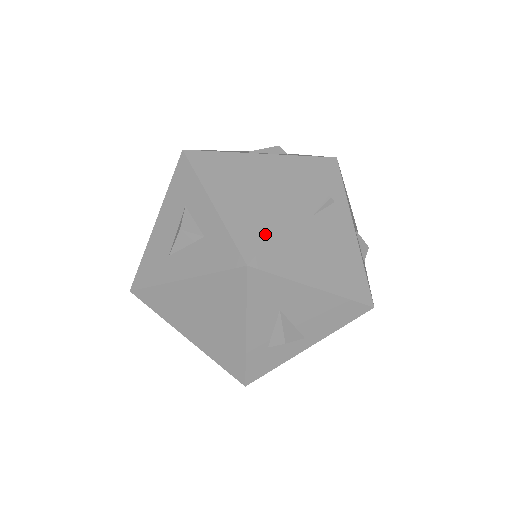
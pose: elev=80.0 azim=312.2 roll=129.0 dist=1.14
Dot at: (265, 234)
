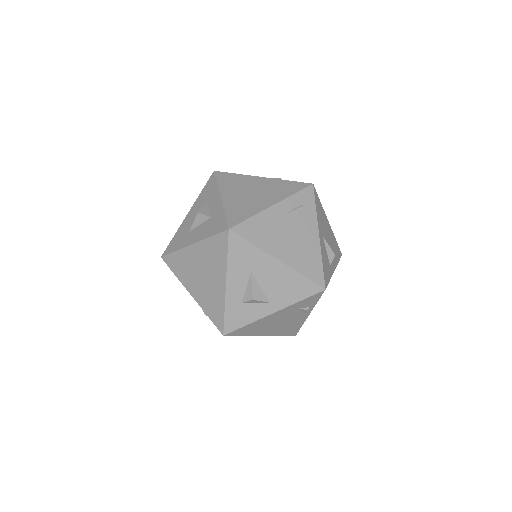
Dot at: (247, 216)
